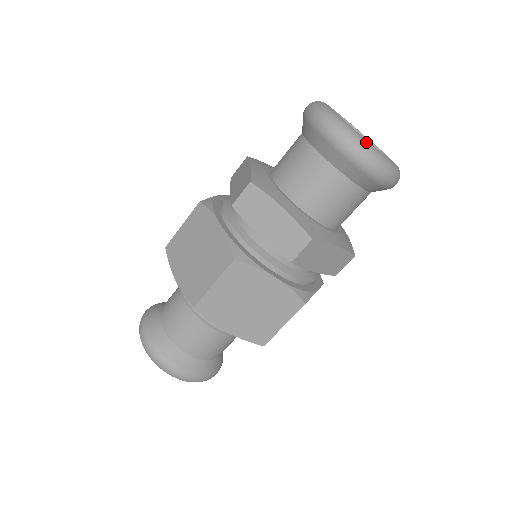
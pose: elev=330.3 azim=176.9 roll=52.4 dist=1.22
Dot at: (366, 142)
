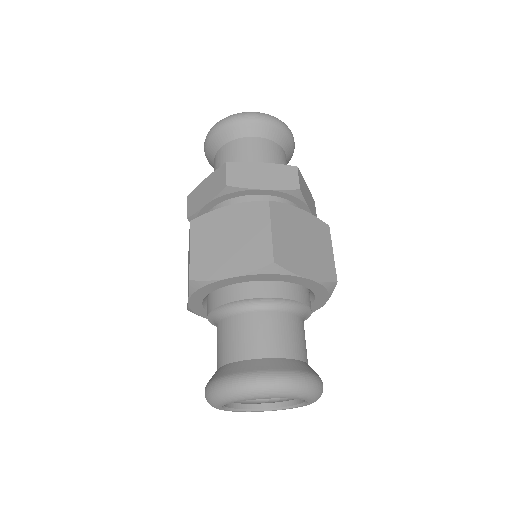
Dot at: occluded
